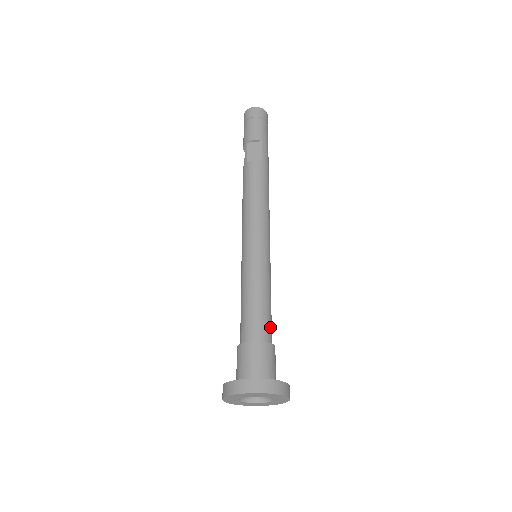
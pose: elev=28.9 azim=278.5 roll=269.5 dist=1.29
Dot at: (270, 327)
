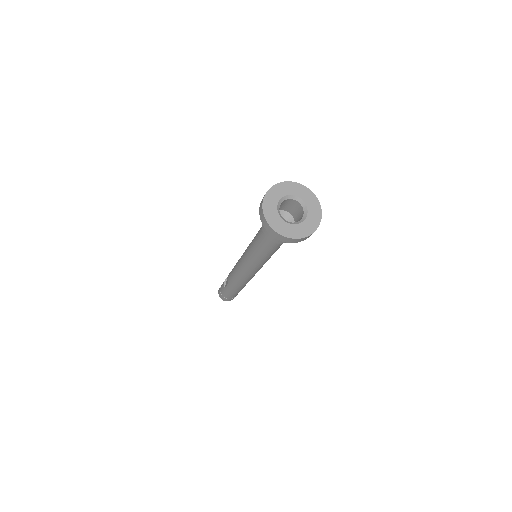
Dot at: occluded
